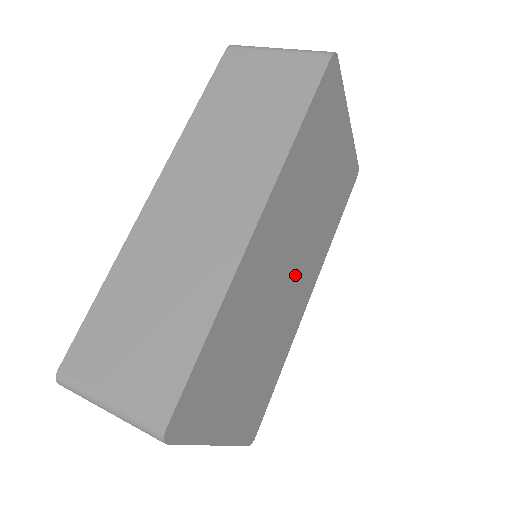
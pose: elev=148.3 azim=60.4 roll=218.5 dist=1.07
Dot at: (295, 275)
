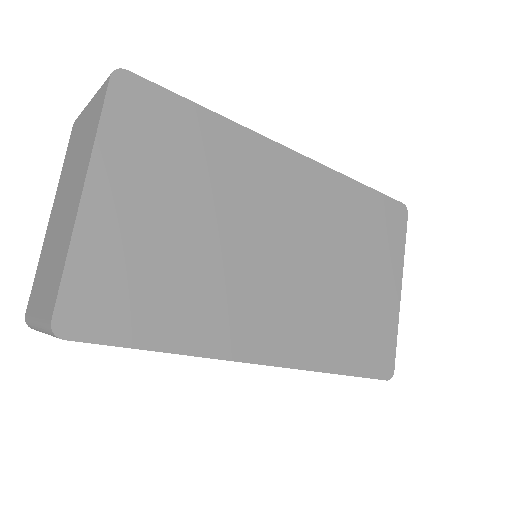
Dot at: (276, 279)
